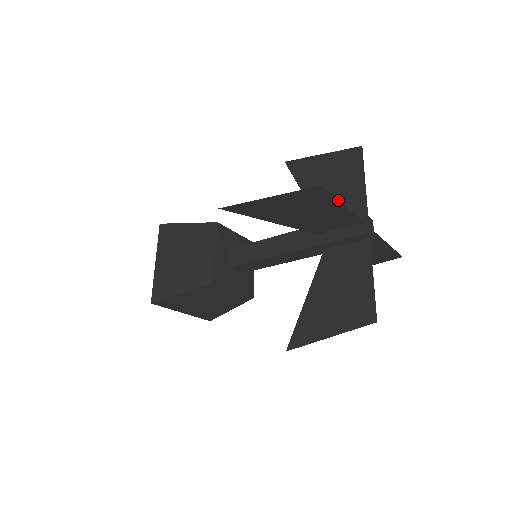
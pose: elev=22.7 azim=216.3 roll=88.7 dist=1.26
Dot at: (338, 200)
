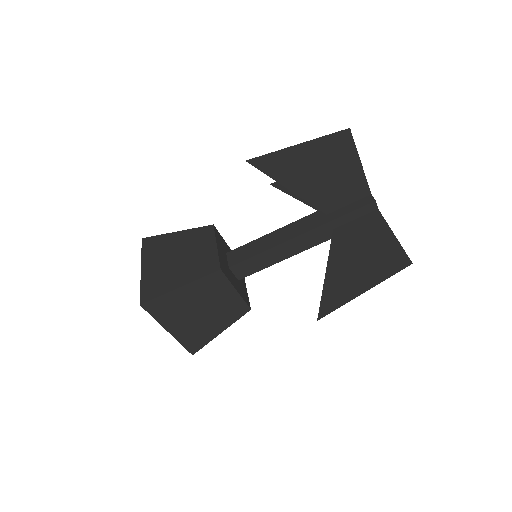
Dot at: (357, 154)
